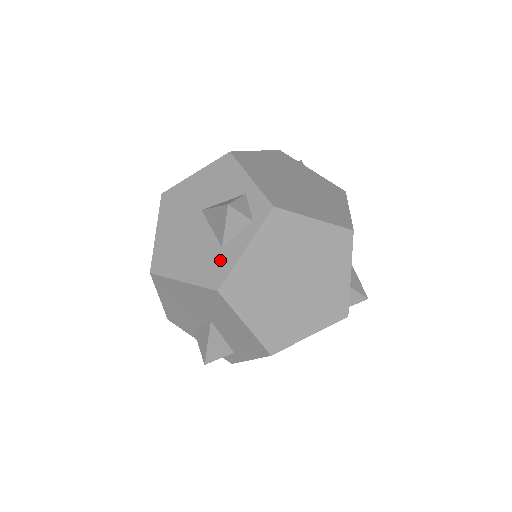
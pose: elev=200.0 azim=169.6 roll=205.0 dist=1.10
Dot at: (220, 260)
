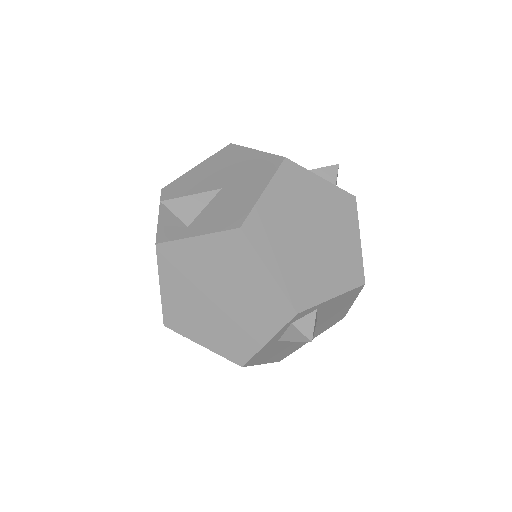
Dot at: occluded
